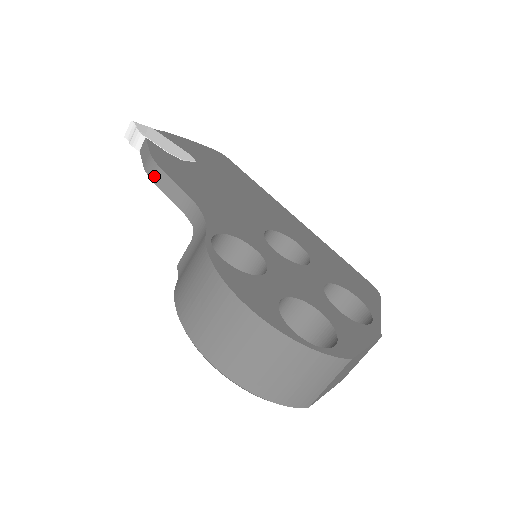
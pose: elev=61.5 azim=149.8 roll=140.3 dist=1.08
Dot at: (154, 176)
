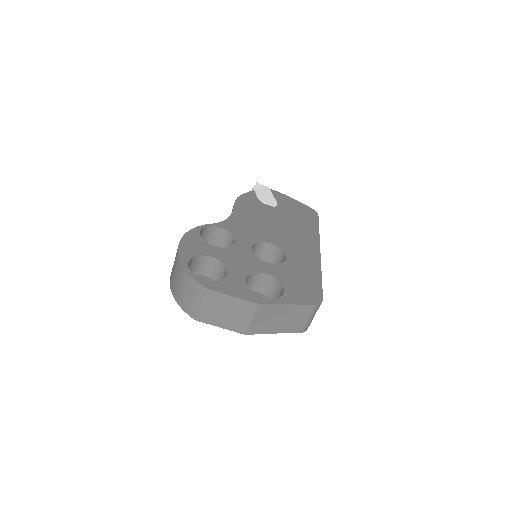
Dot at: occluded
